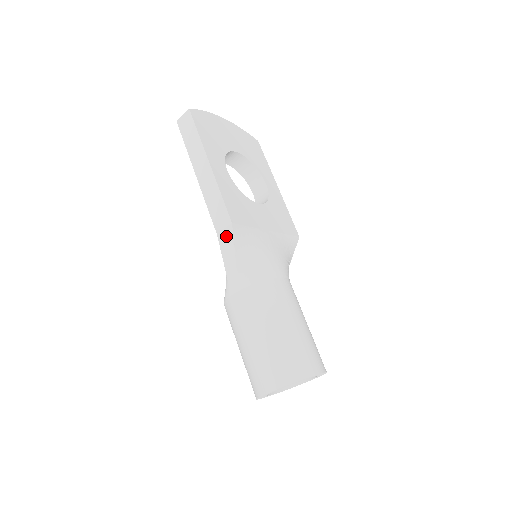
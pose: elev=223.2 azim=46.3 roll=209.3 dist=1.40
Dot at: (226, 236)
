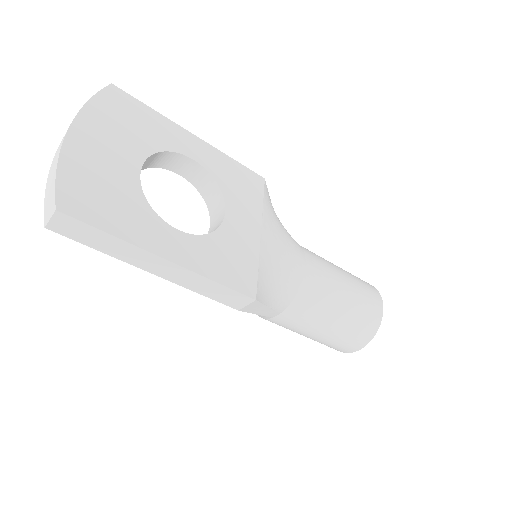
Dot at: (251, 307)
